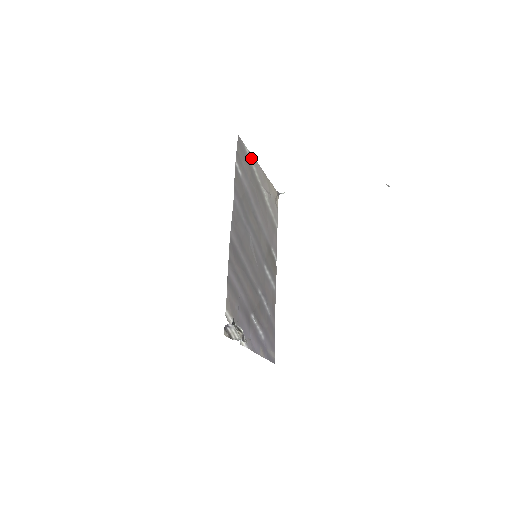
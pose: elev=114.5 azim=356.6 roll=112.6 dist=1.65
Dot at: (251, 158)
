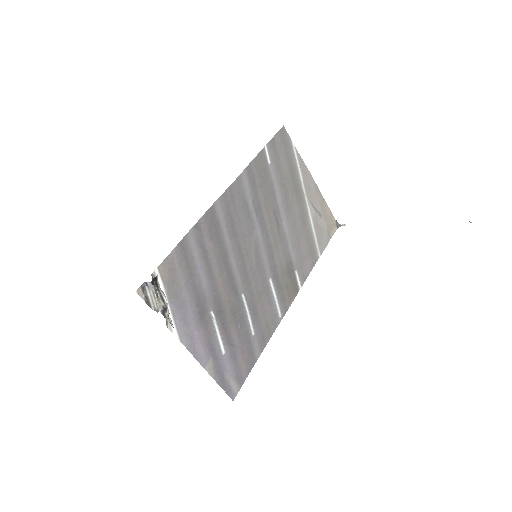
Dot at: (299, 161)
